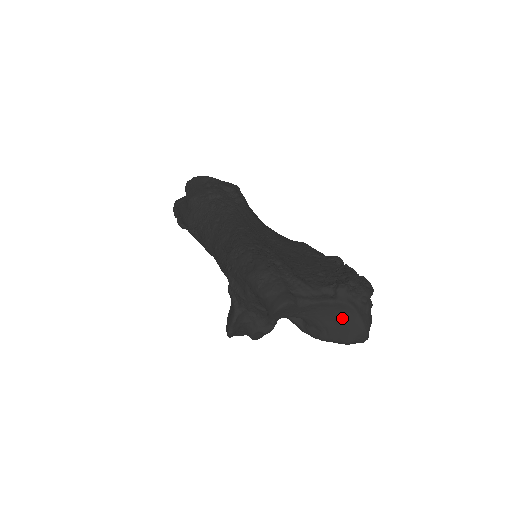
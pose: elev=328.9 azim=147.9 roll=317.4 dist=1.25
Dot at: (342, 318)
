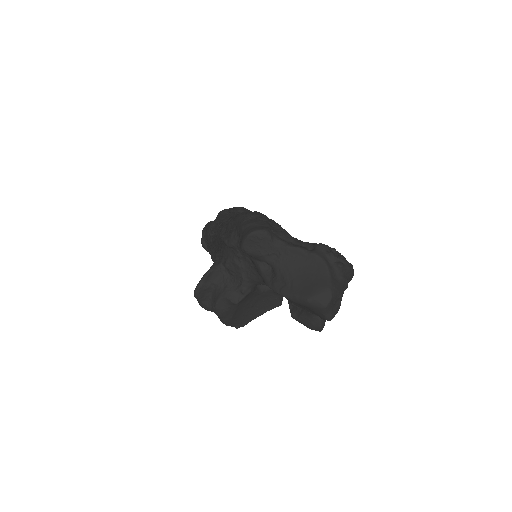
Dot at: (311, 273)
